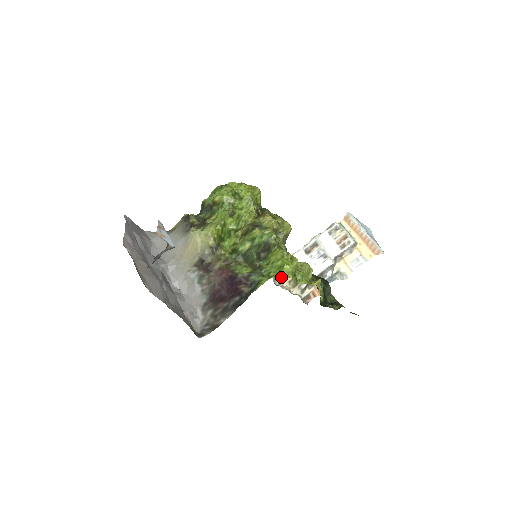
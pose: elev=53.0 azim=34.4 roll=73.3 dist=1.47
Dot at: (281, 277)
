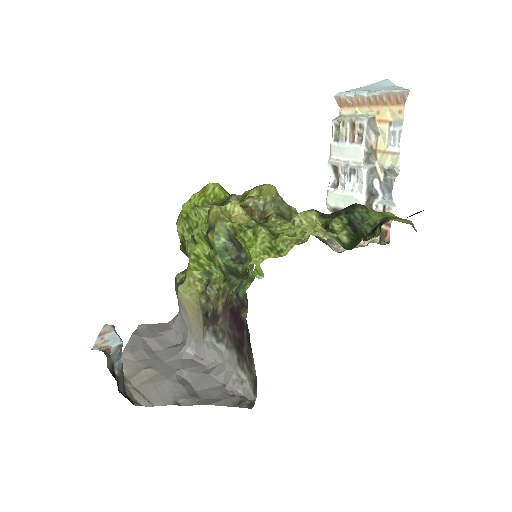
Dot at: occluded
